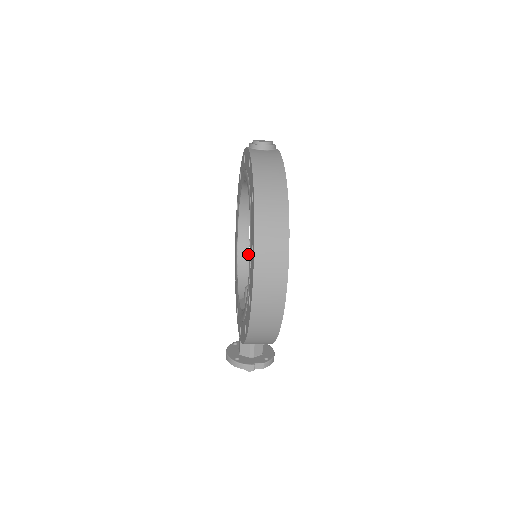
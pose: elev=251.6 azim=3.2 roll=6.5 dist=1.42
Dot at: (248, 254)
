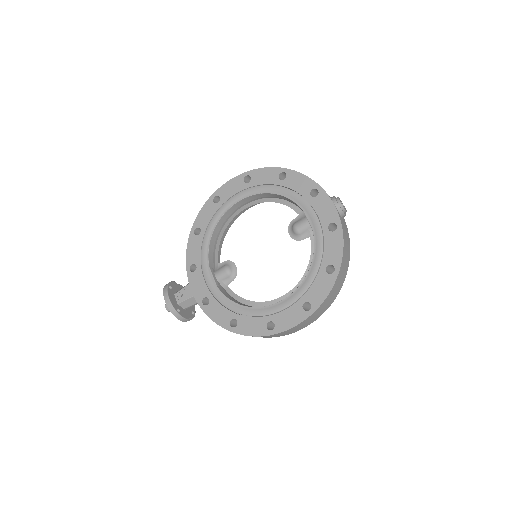
Dot at: (226, 222)
